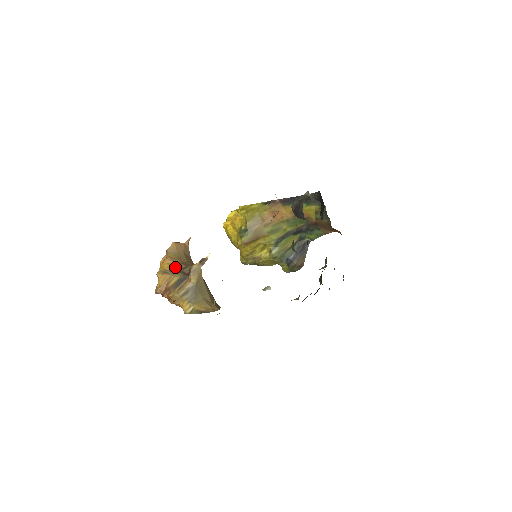
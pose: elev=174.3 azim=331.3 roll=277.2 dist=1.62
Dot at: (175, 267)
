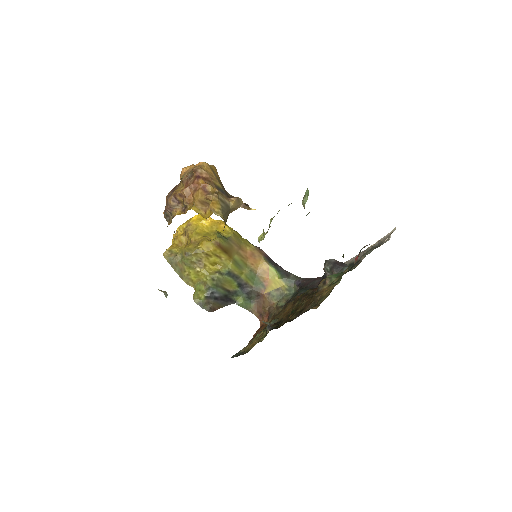
Dot at: occluded
